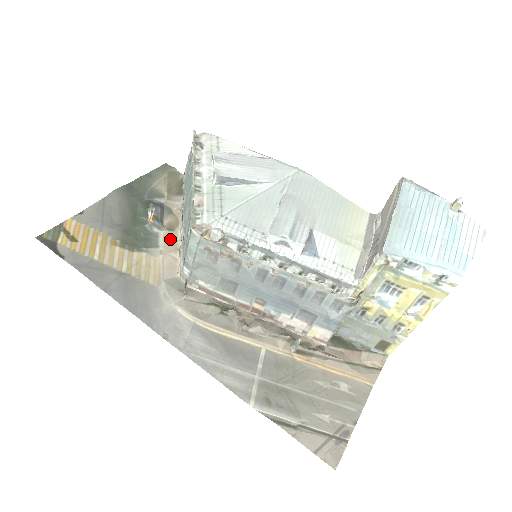
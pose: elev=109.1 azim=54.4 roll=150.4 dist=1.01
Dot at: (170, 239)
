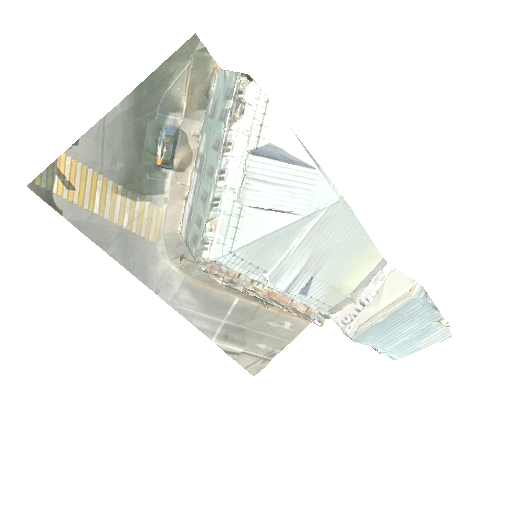
Dot at: (178, 184)
